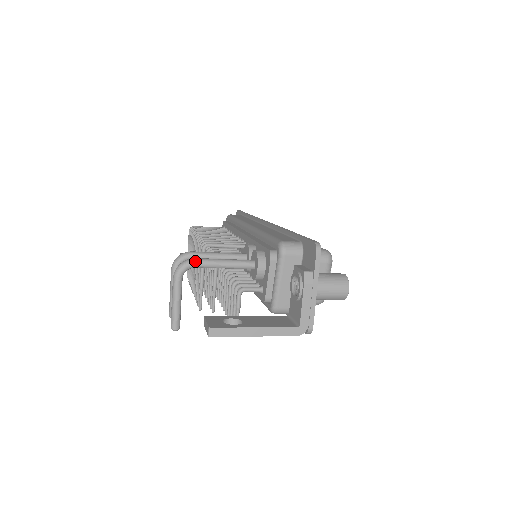
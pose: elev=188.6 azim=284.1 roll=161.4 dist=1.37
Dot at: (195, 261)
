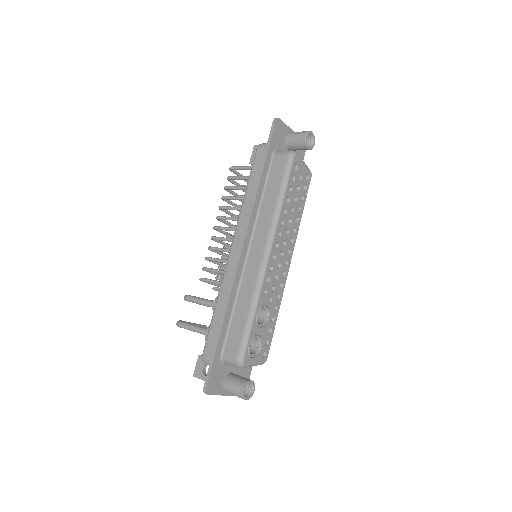
Dot at: (180, 327)
